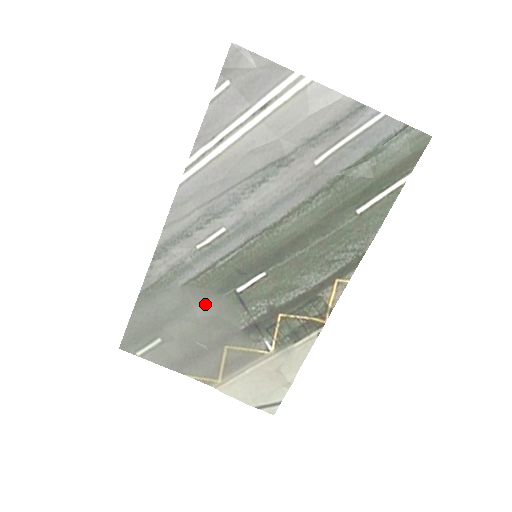
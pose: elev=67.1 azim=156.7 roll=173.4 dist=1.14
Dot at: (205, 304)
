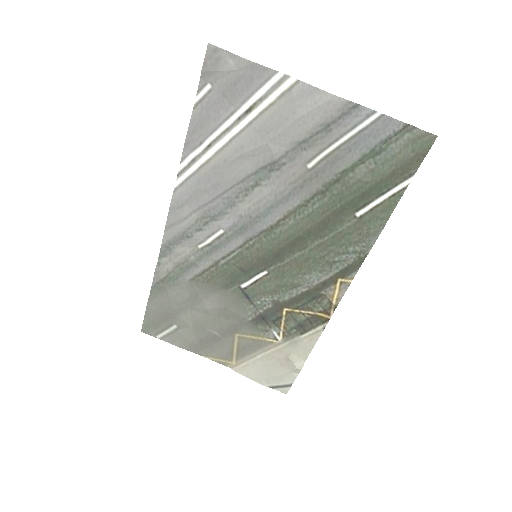
Dot at: (212, 298)
